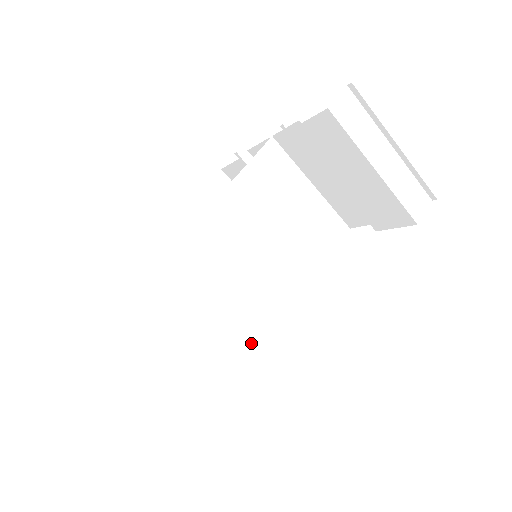
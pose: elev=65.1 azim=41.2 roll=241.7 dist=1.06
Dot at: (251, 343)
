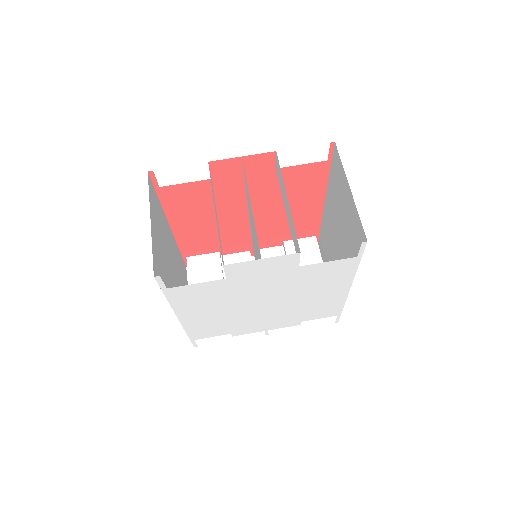
Dot at: occluded
